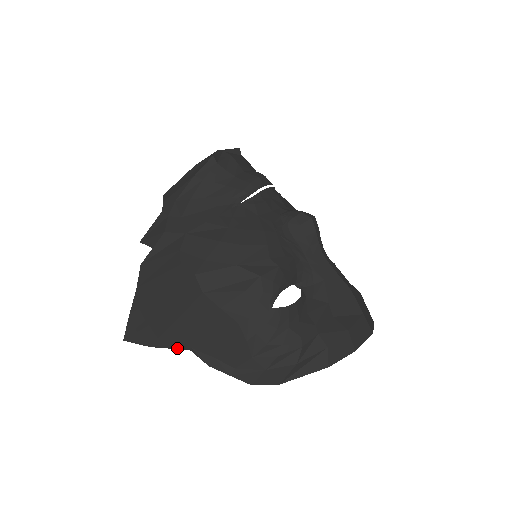
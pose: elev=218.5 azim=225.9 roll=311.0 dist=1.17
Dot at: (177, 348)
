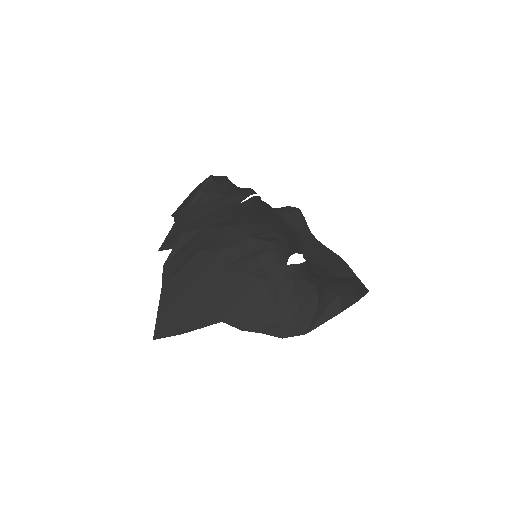
Dot at: (209, 324)
